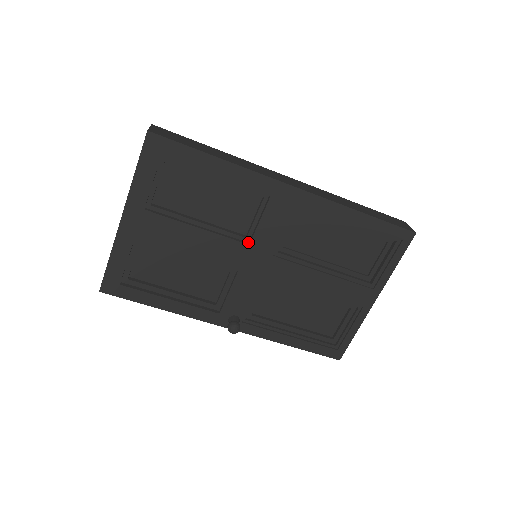
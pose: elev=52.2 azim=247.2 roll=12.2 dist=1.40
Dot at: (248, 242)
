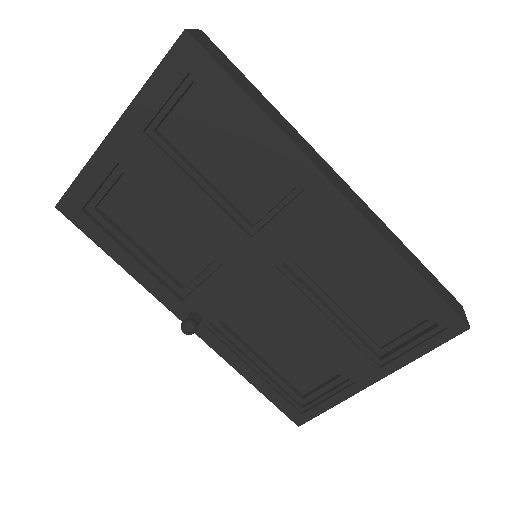
Dot at: (252, 234)
